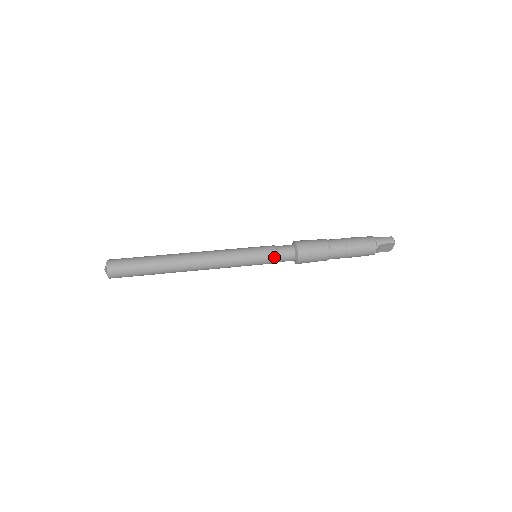
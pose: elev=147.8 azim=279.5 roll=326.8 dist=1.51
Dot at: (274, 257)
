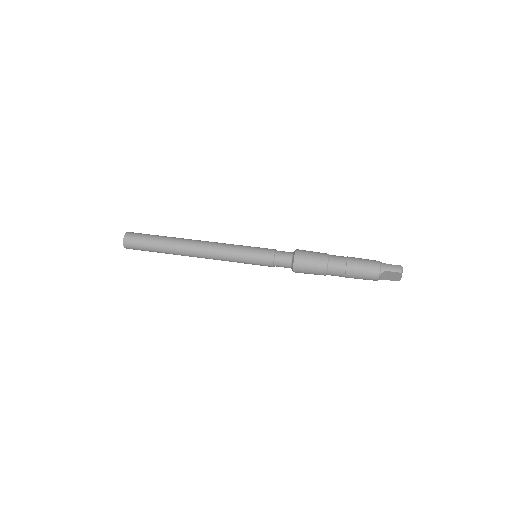
Dot at: (270, 260)
